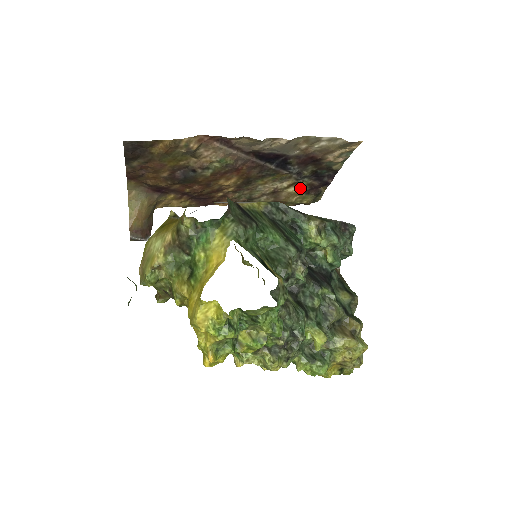
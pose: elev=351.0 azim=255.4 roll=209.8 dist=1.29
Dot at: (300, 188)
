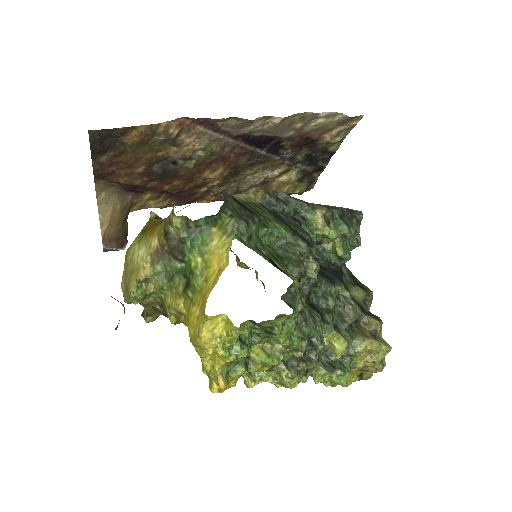
Dot at: (292, 176)
